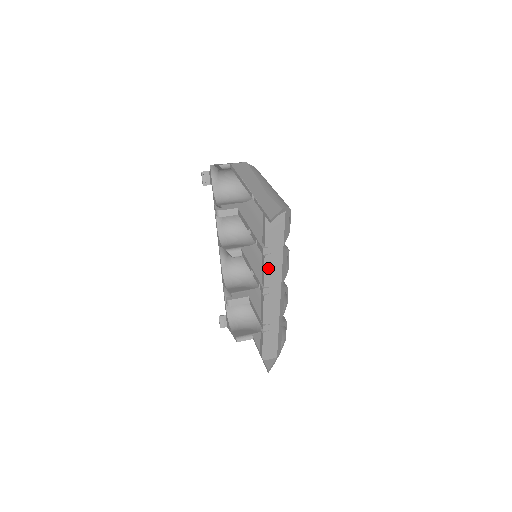
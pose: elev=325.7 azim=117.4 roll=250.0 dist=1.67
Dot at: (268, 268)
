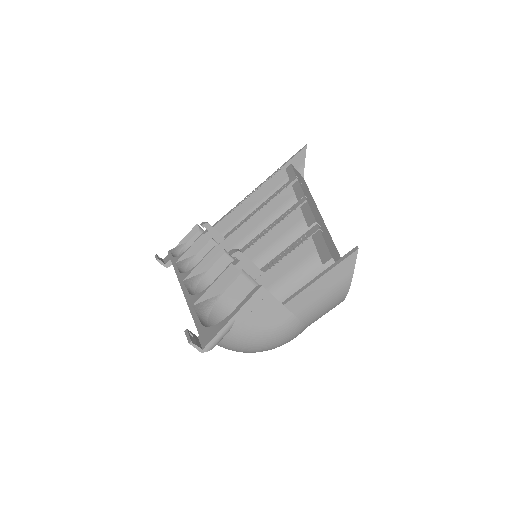
Dot at: occluded
